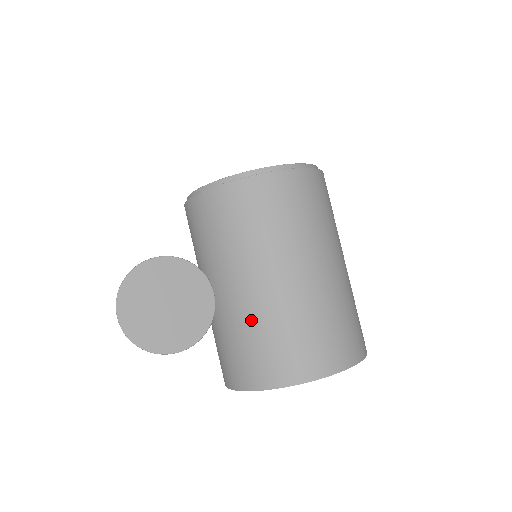
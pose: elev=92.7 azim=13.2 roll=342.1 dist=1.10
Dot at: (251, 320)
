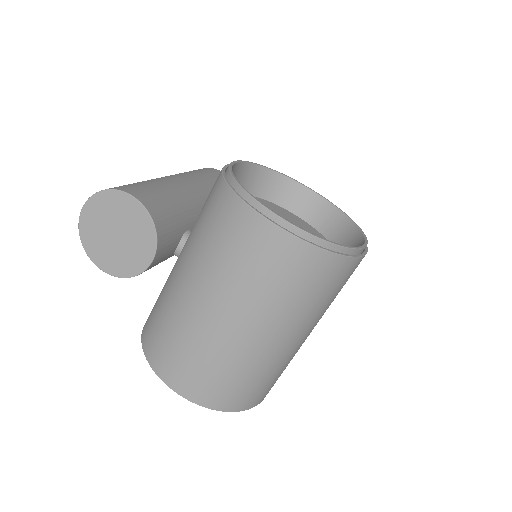
Dot at: (168, 302)
